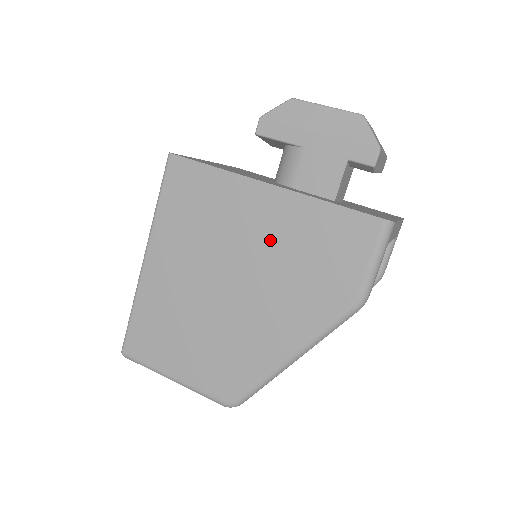
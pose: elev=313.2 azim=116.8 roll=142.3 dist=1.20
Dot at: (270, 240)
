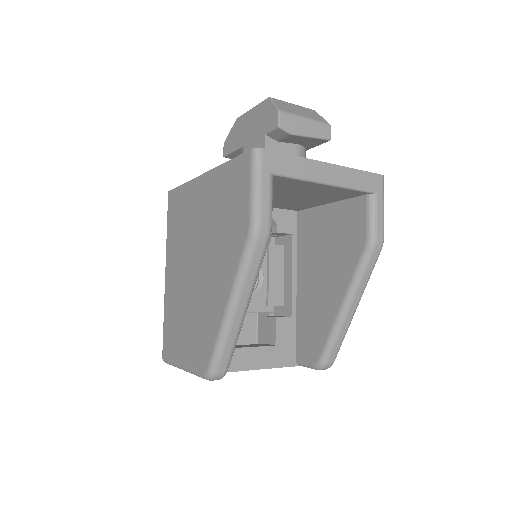
Dot at: (207, 215)
